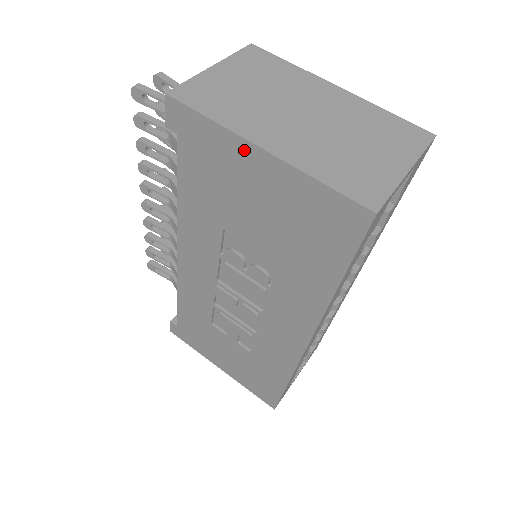
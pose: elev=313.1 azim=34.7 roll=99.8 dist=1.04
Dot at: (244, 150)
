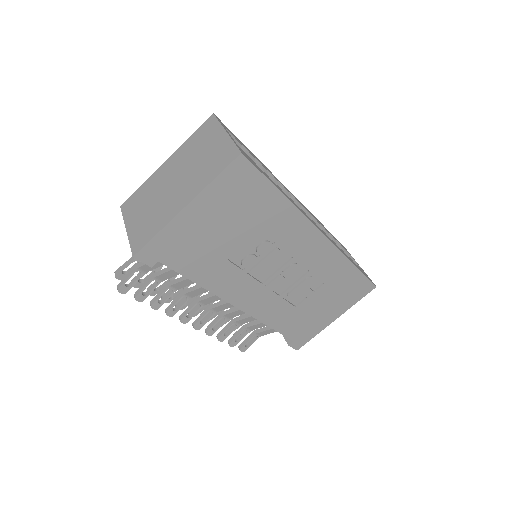
Dot at: (182, 219)
